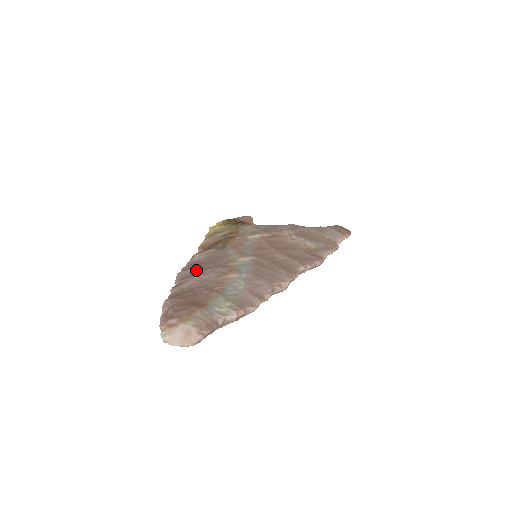
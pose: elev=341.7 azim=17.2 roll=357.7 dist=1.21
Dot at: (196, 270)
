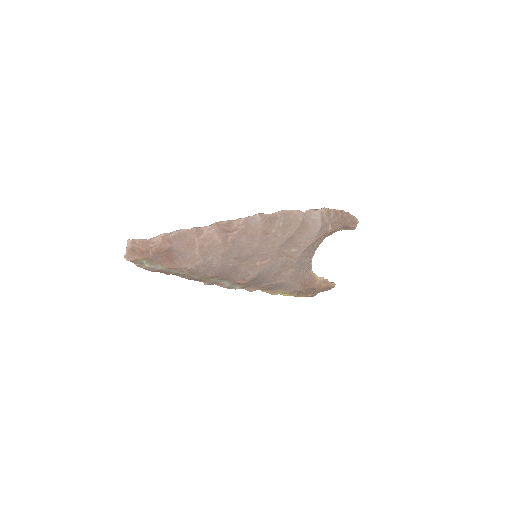
Dot at: occluded
